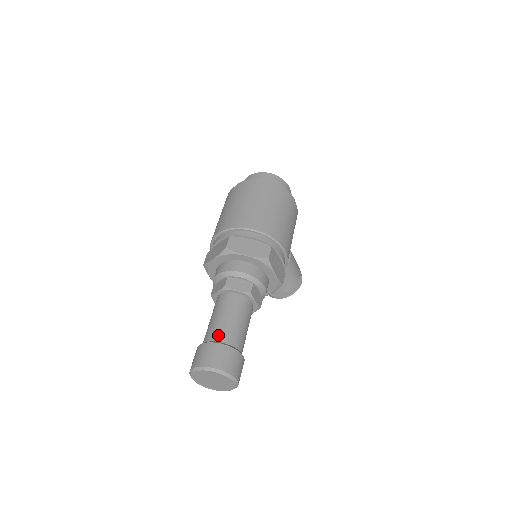
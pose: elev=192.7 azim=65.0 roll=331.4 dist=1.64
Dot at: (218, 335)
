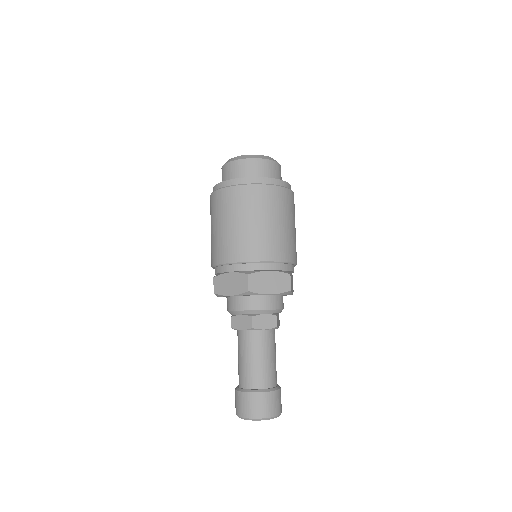
Dot at: (259, 381)
